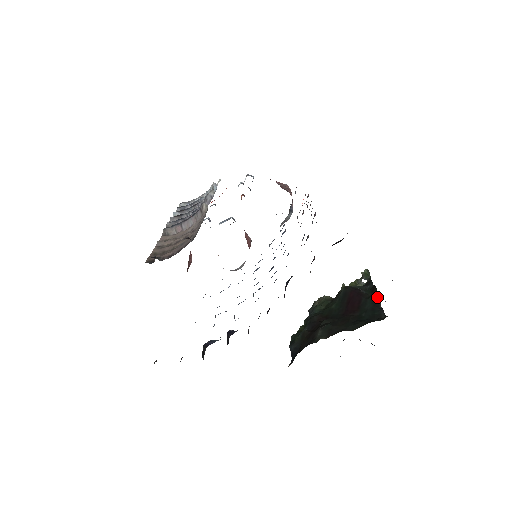
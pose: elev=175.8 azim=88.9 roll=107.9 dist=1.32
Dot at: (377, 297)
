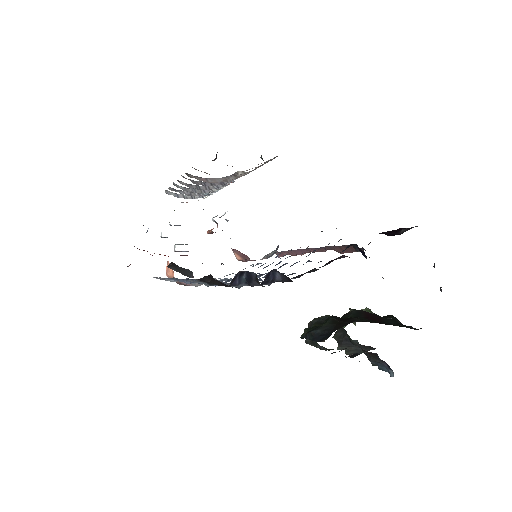
Dot at: (397, 319)
